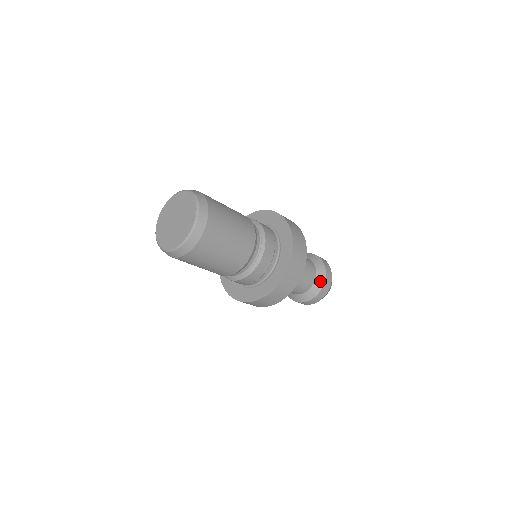
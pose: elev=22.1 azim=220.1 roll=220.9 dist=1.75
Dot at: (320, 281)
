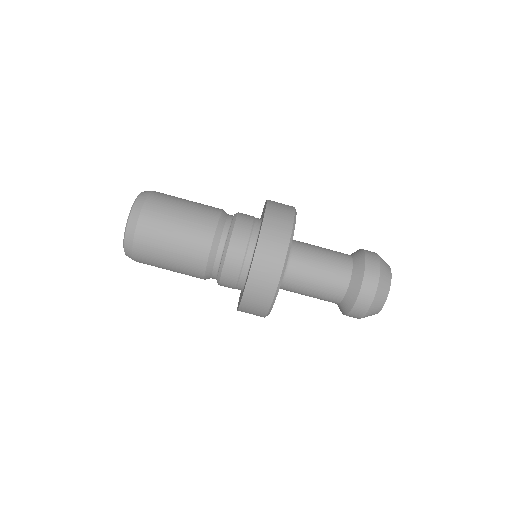
Dot at: (359, 256)
